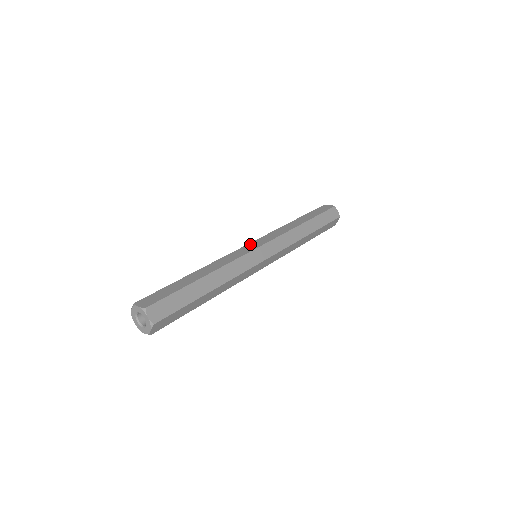
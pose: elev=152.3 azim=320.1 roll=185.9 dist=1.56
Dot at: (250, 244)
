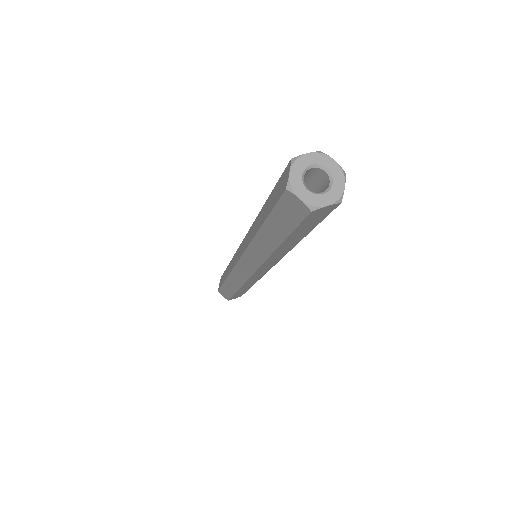
Dot at: occluded
